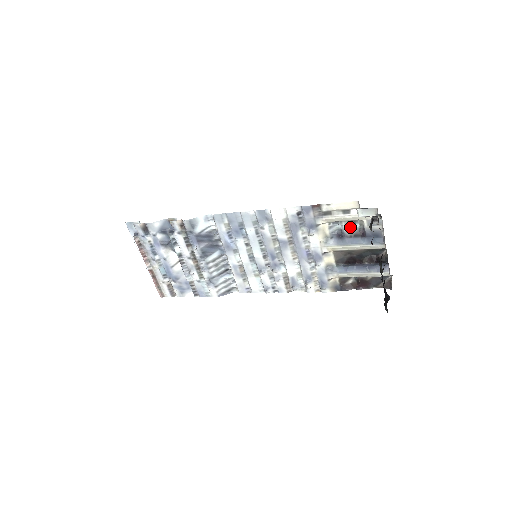
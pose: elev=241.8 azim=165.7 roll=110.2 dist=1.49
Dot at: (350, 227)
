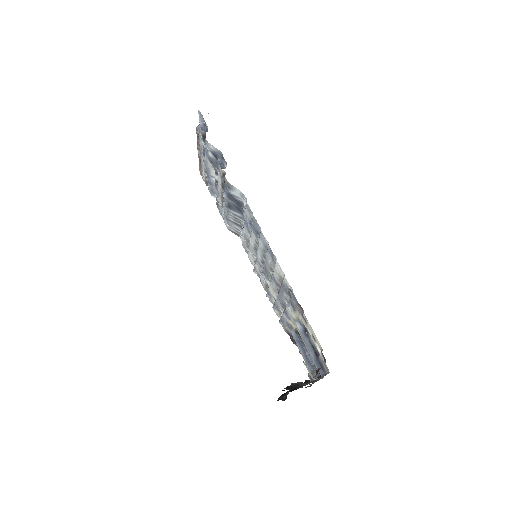
Dot at: occluded
